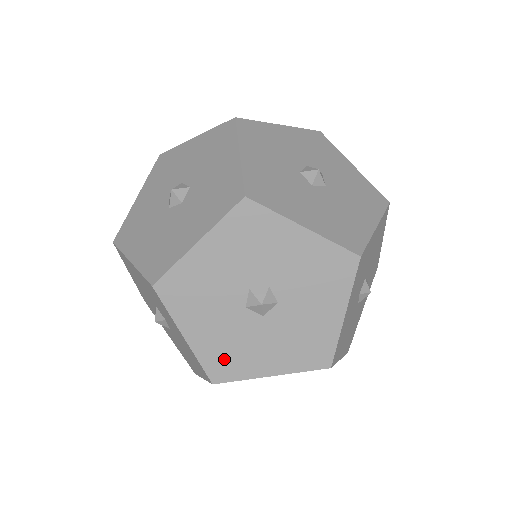
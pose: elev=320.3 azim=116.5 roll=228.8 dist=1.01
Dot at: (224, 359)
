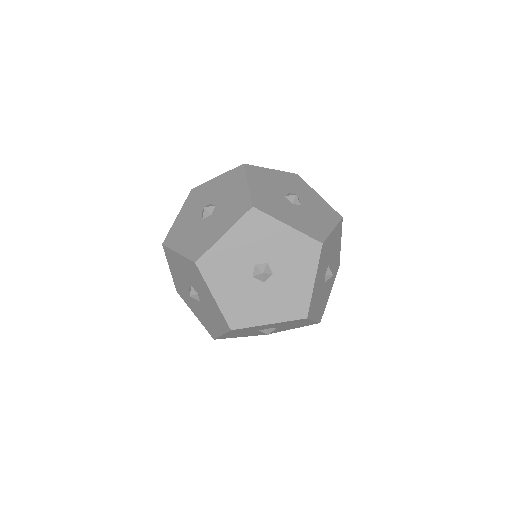
Dot at: (239, 312)
